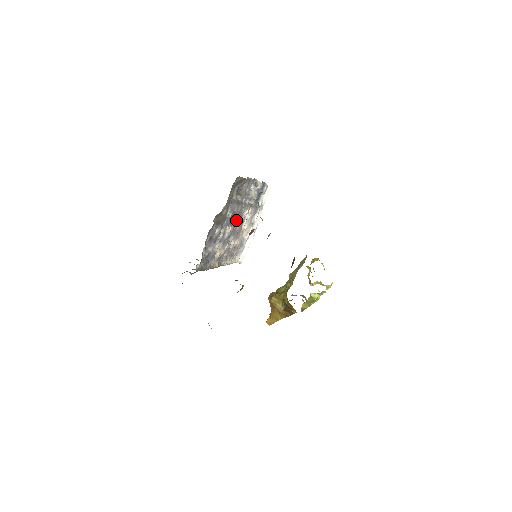
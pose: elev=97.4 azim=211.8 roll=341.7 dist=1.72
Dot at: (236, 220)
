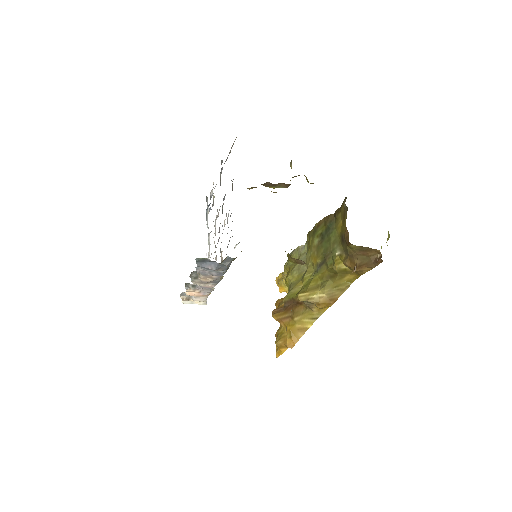
Dot at: occluded
